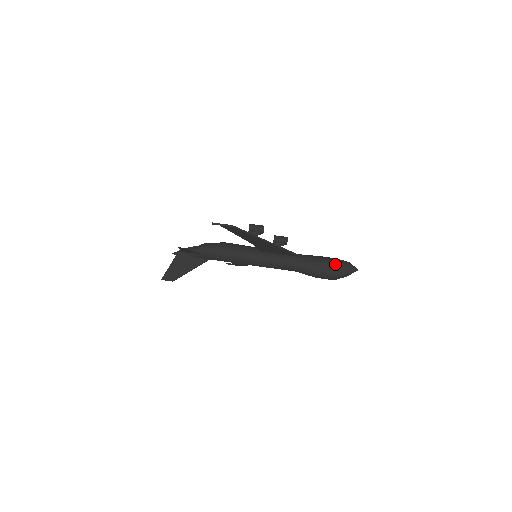
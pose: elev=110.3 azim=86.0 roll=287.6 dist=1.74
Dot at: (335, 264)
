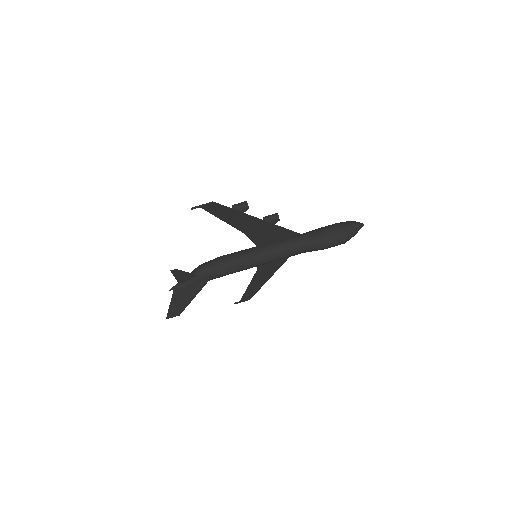
Dot at: (338, 225)
